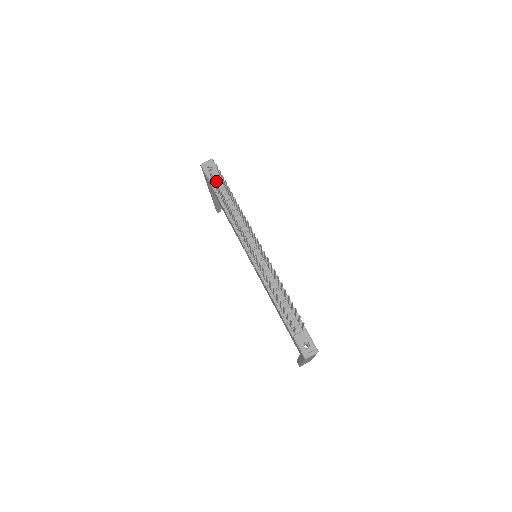
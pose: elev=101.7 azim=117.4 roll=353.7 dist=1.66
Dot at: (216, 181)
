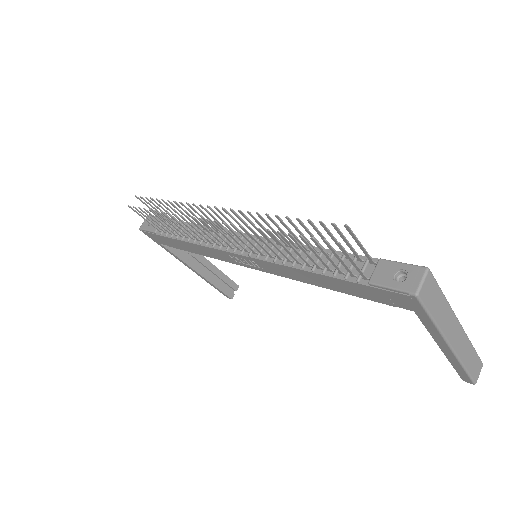
Dot at: occluded
